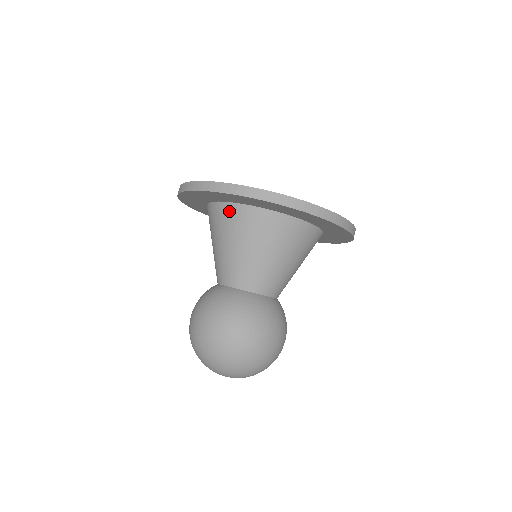
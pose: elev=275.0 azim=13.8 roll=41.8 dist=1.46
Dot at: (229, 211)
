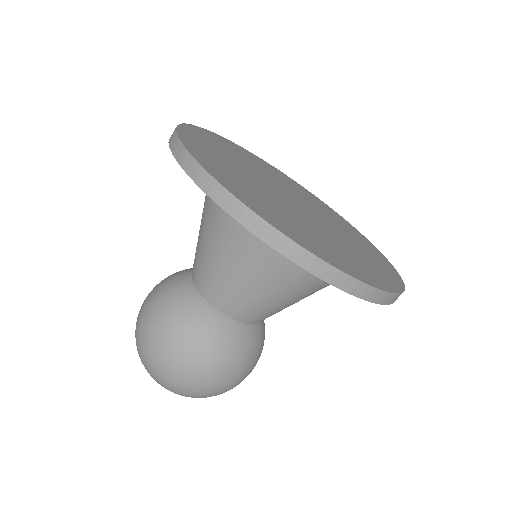
Dot at: occluded
